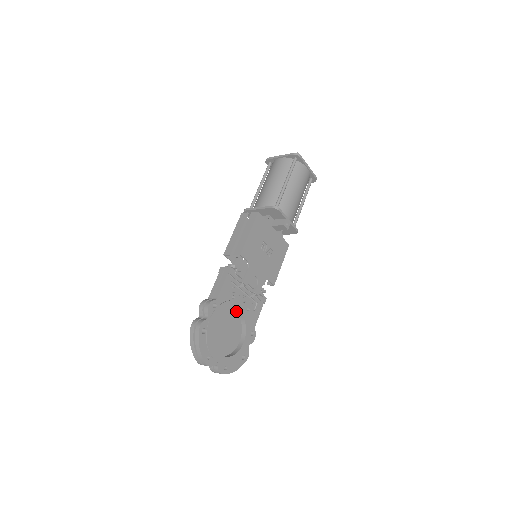
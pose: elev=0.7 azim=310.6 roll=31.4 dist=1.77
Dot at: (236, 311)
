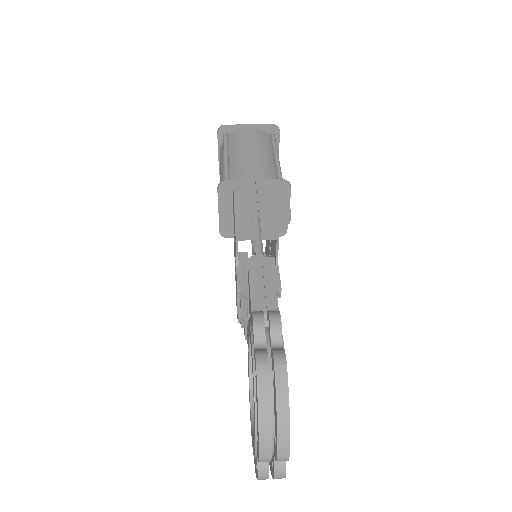
Dot at: occluded
